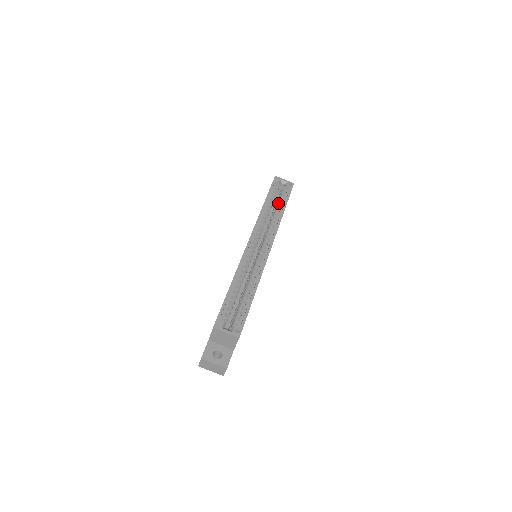
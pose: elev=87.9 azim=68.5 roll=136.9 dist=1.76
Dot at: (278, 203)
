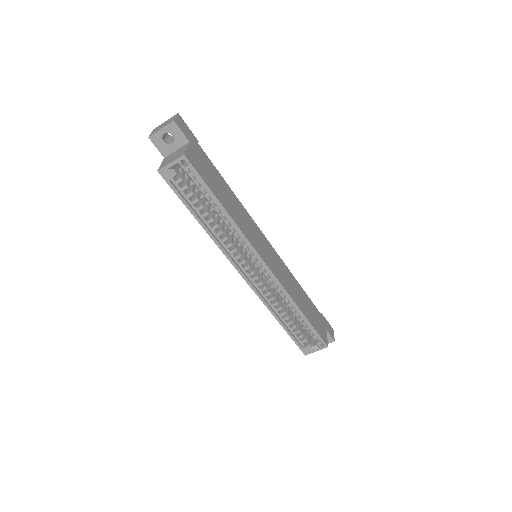
Dot at: occluded
